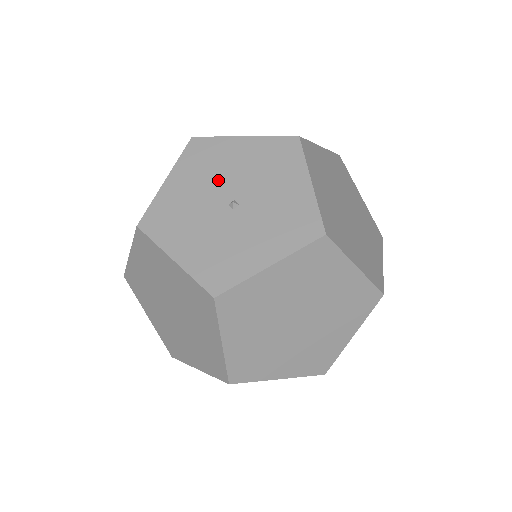
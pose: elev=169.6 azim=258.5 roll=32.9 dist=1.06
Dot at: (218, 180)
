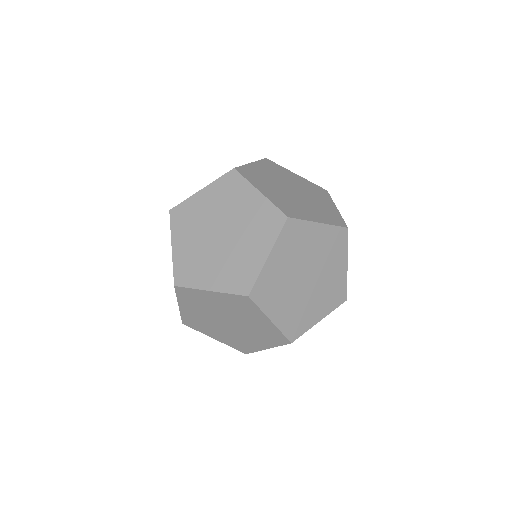
Dot at: occluded
